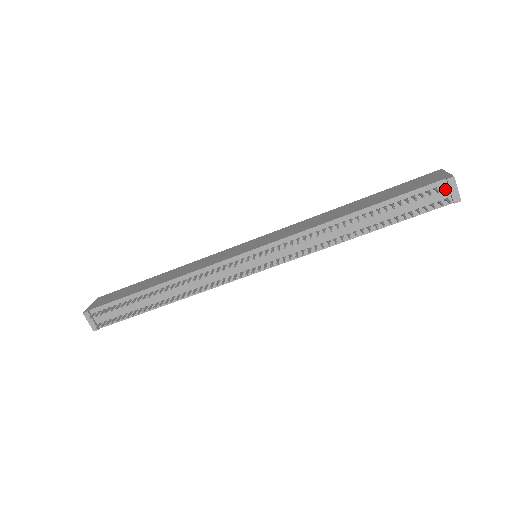
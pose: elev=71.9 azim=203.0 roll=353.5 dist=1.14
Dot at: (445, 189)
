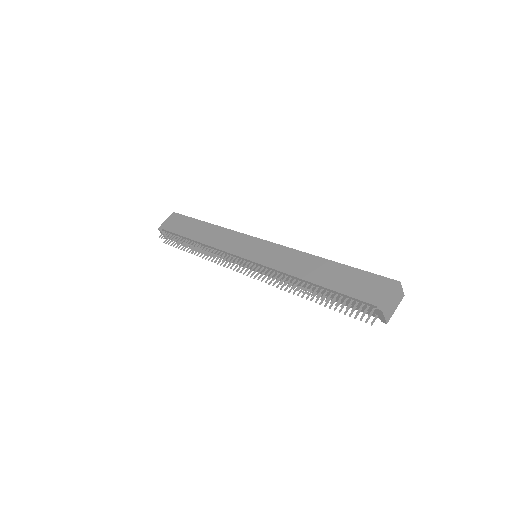
Dot at: (368, 317)
